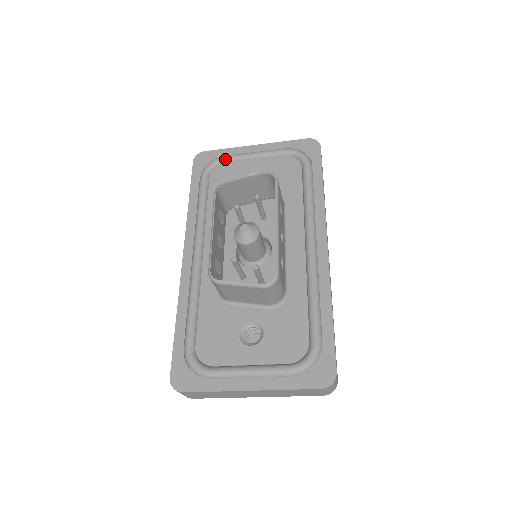
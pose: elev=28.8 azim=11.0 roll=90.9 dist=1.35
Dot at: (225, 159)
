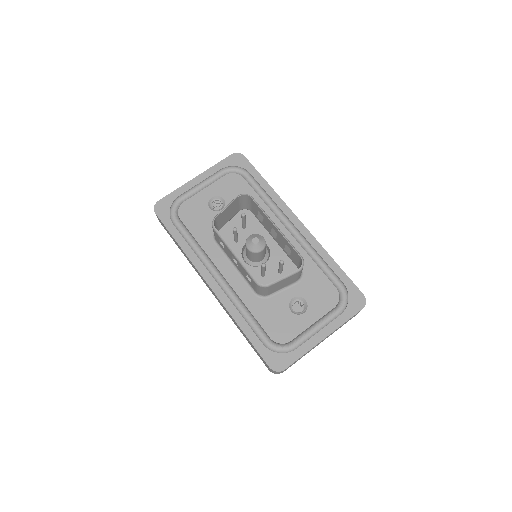
Dot at: (182, 199)
